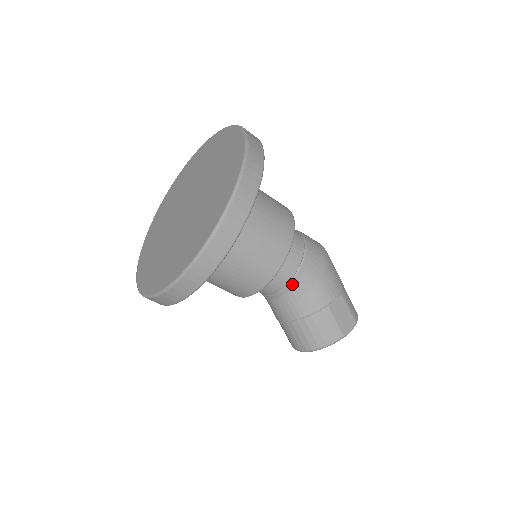
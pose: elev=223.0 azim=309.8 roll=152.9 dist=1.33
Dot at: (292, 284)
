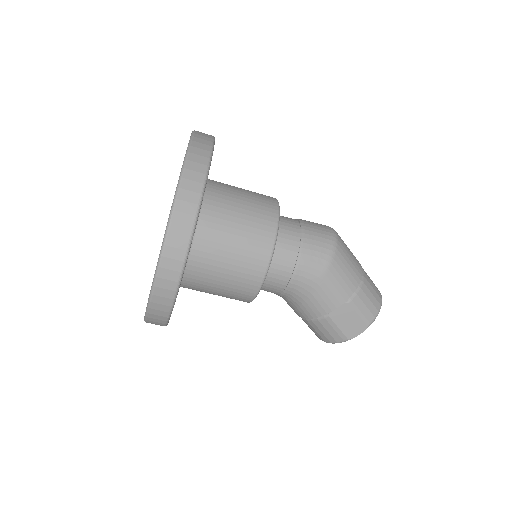
Dot at: (285, 294)
